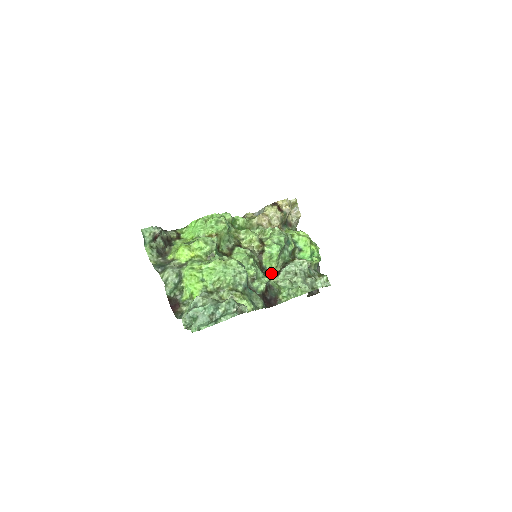
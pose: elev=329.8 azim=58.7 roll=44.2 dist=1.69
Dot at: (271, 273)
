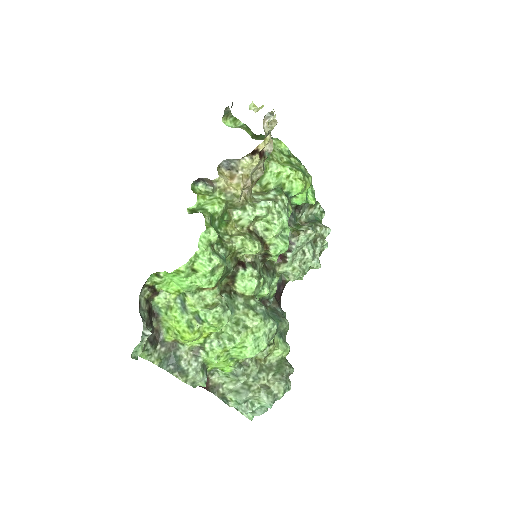
Dot at: occluded
